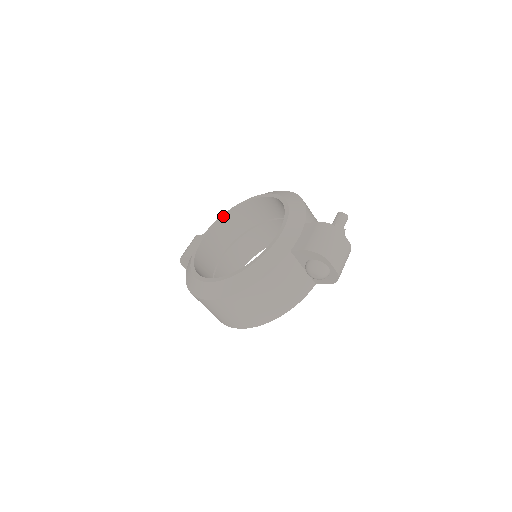
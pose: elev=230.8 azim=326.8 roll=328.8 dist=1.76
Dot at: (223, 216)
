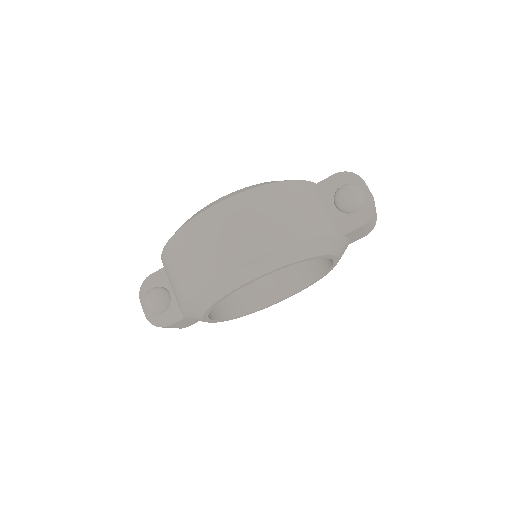
Dot at: occluded
